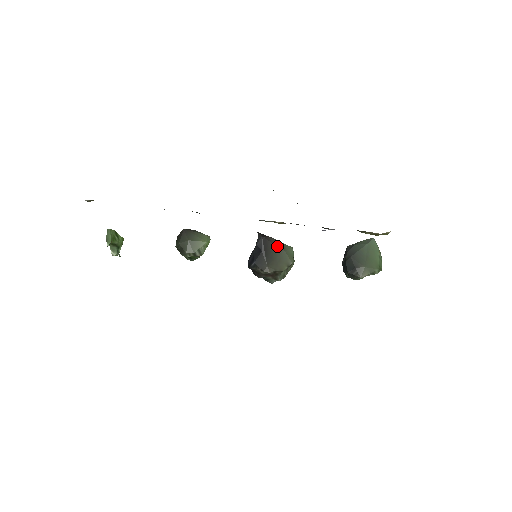
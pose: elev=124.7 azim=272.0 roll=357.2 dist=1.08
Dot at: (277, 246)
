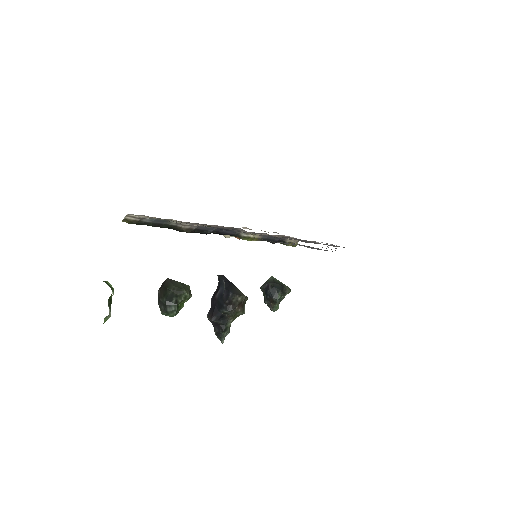
Dot at: occluded
